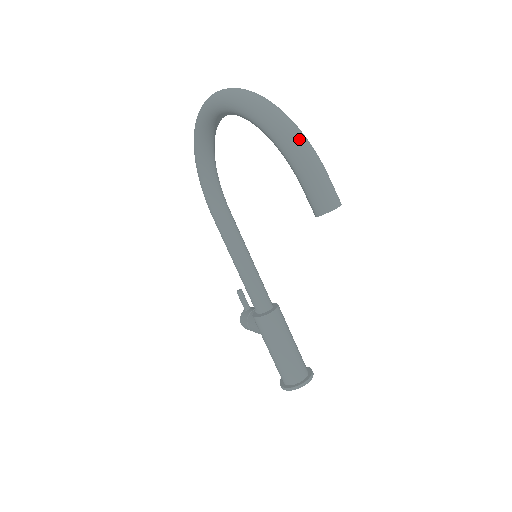
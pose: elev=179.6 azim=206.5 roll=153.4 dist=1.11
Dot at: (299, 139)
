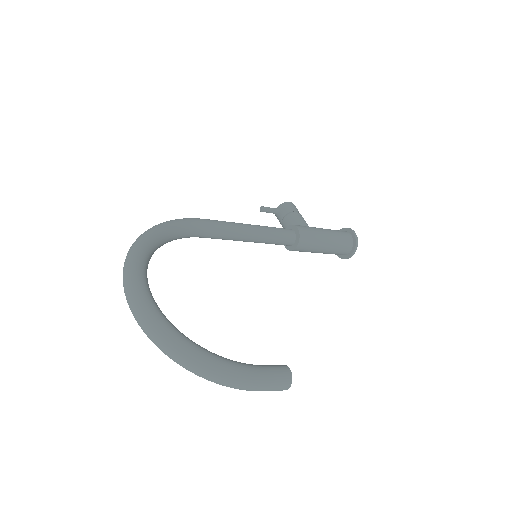
Dot at: (229, 385)
